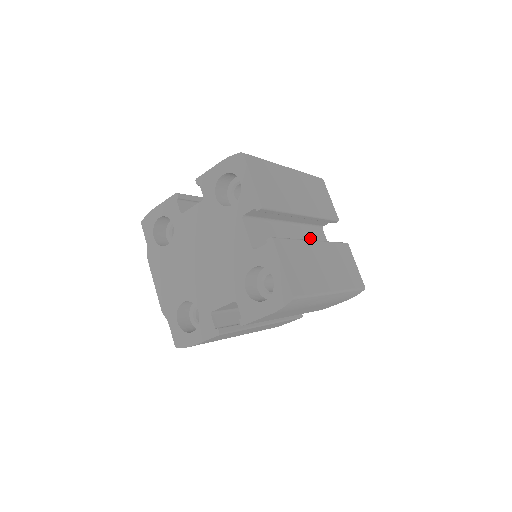
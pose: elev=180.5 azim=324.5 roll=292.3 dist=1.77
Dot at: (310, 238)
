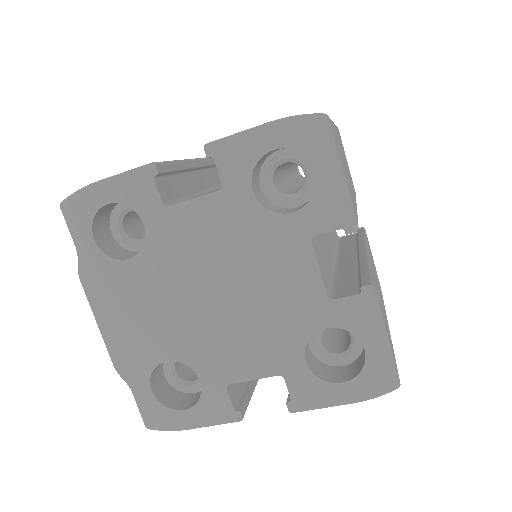
Dot at: occluded
